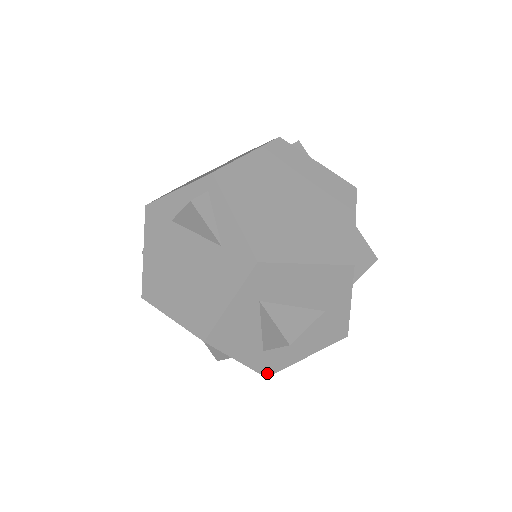
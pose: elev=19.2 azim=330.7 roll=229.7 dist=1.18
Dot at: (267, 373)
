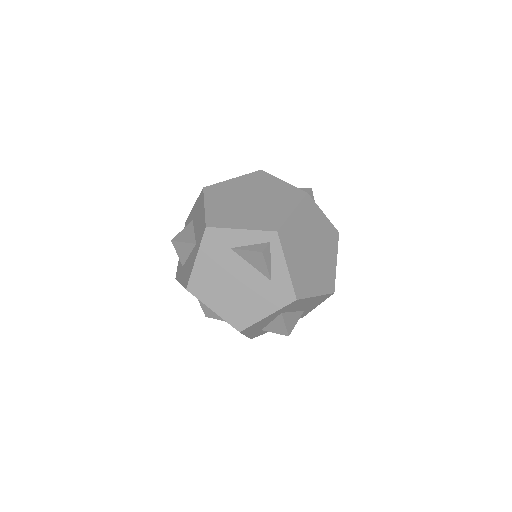
Dot at: (253, 337)
